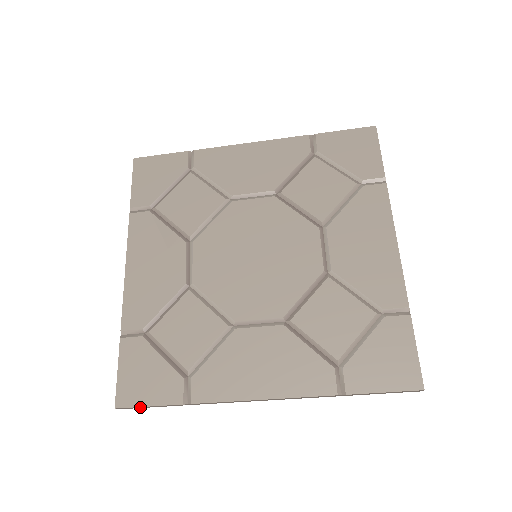
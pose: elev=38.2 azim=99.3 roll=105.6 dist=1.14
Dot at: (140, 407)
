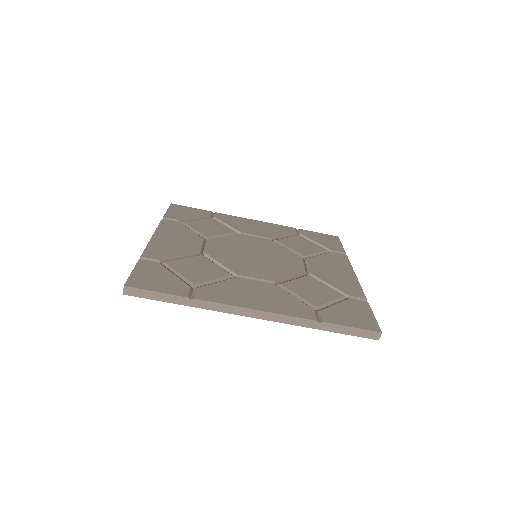
Dot at: (146, 293)
